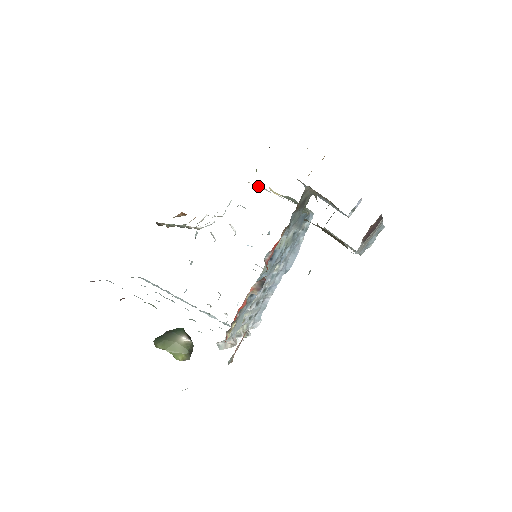
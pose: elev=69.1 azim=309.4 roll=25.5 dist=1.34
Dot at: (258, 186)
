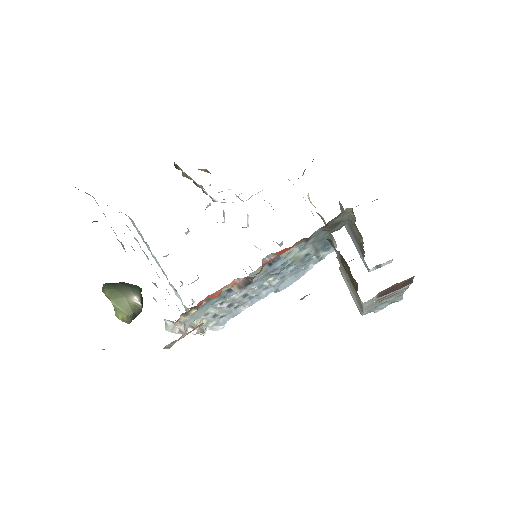
Dot at: occluded
